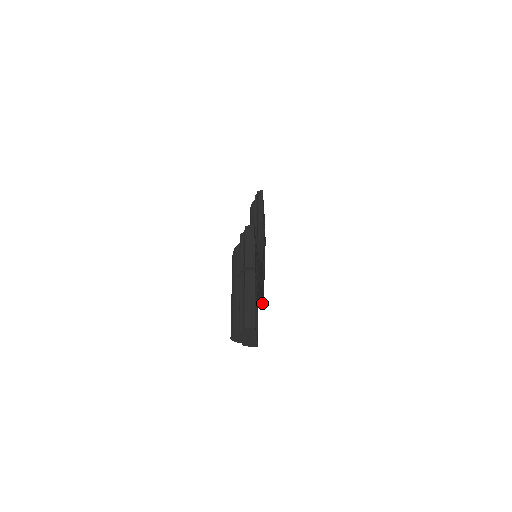
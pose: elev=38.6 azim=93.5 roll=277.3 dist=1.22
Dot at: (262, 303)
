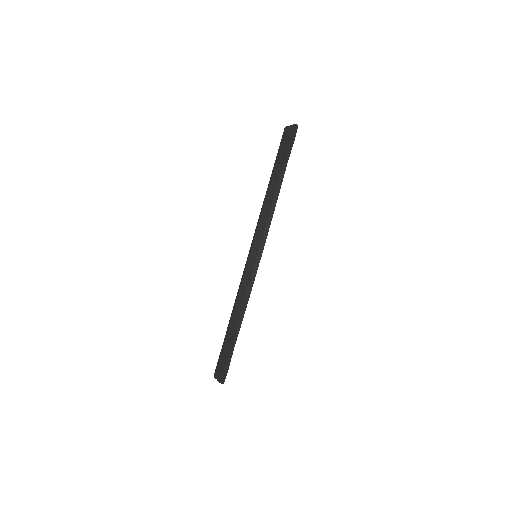
Dot at: (271, 220)
